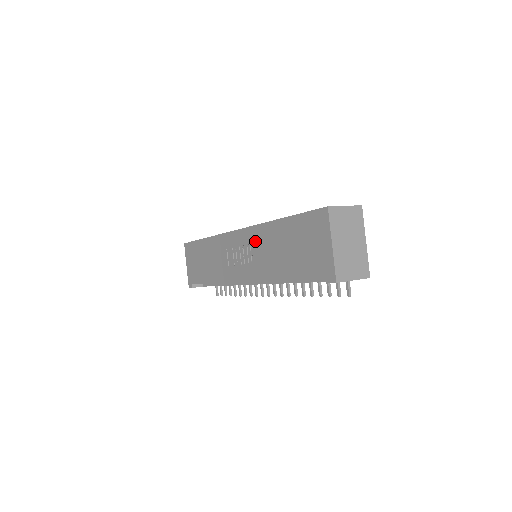
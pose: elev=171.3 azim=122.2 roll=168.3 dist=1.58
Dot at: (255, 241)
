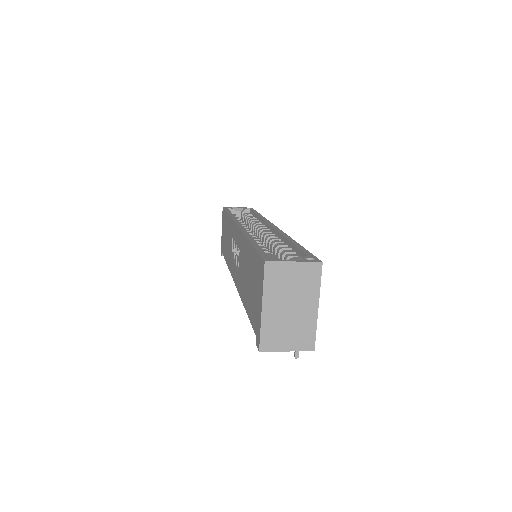
Dot at: (240, 248)
